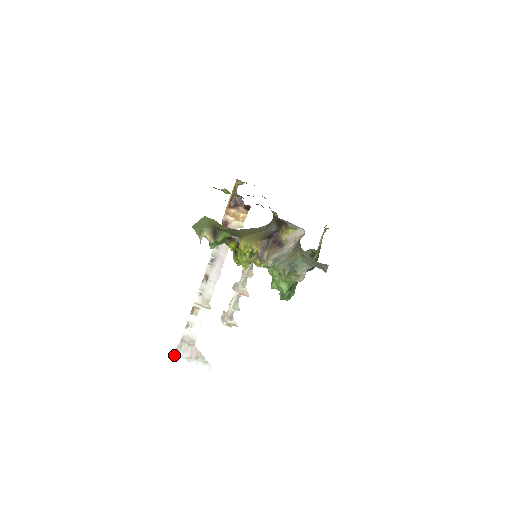
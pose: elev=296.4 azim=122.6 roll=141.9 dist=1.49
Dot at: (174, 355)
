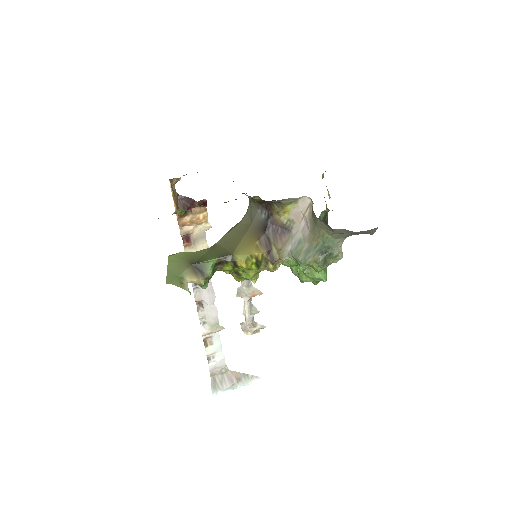
Dot at: (214, 394)
